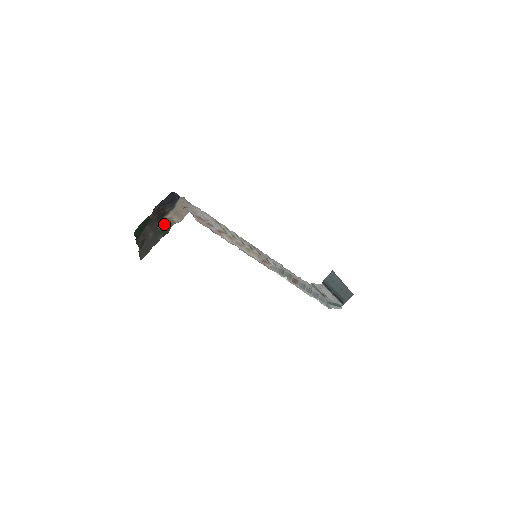
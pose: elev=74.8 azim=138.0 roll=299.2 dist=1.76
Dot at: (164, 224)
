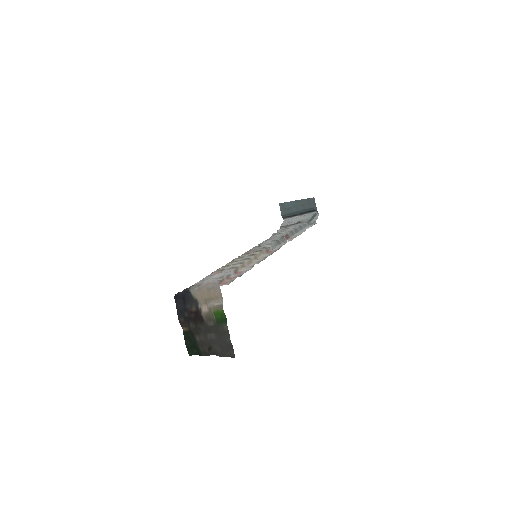
Dot at: (212, 318)
